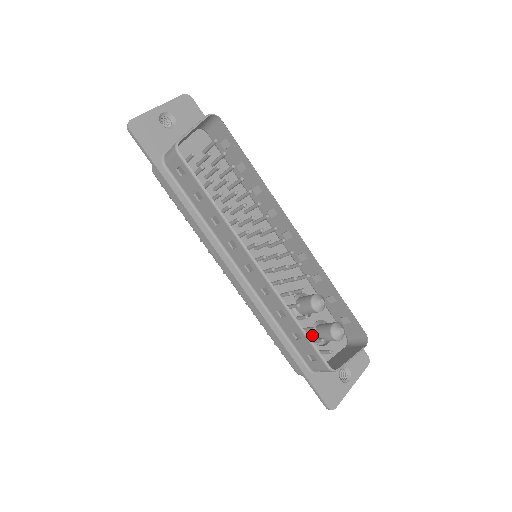
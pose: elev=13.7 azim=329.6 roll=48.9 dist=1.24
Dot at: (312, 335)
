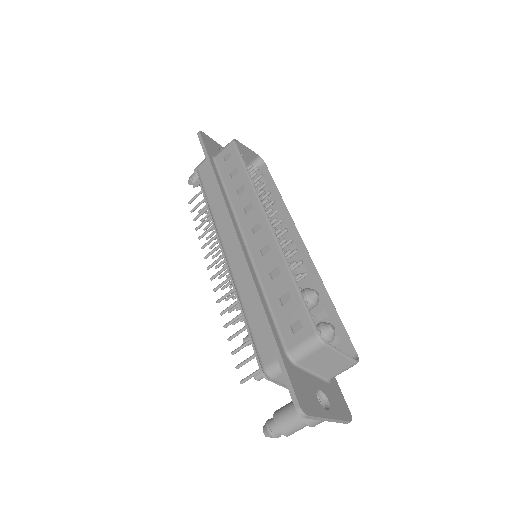
Dot at: occluded
